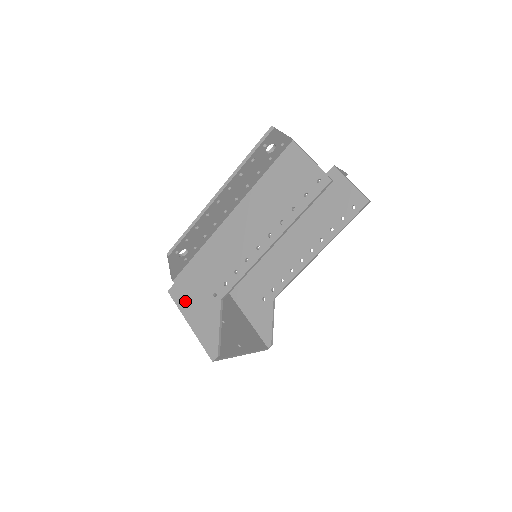
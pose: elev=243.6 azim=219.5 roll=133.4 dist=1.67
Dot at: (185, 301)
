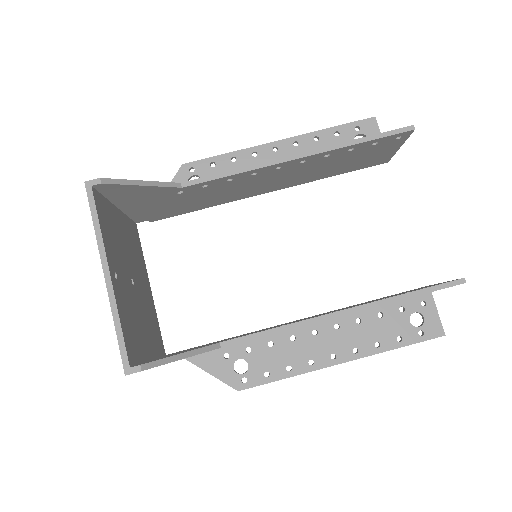
Dot at: occluded
